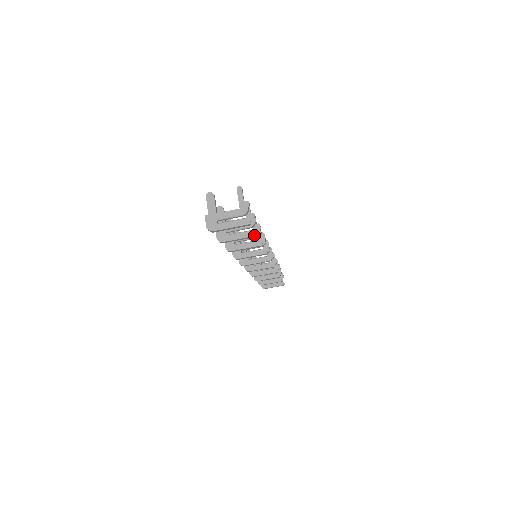
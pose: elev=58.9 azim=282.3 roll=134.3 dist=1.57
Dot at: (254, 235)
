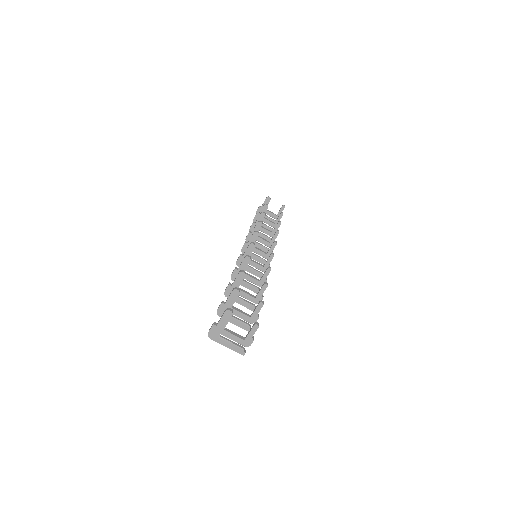
Dot at: (247, 330)
